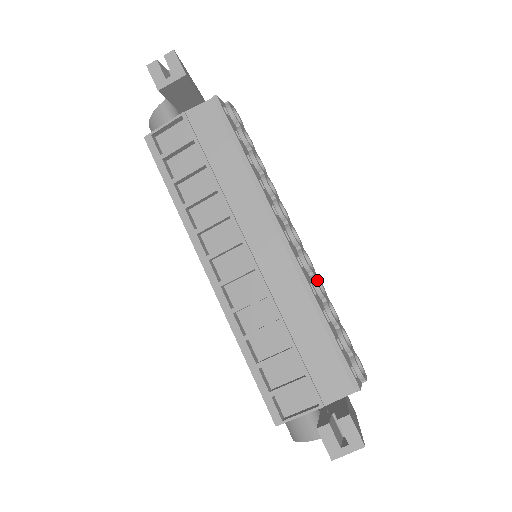
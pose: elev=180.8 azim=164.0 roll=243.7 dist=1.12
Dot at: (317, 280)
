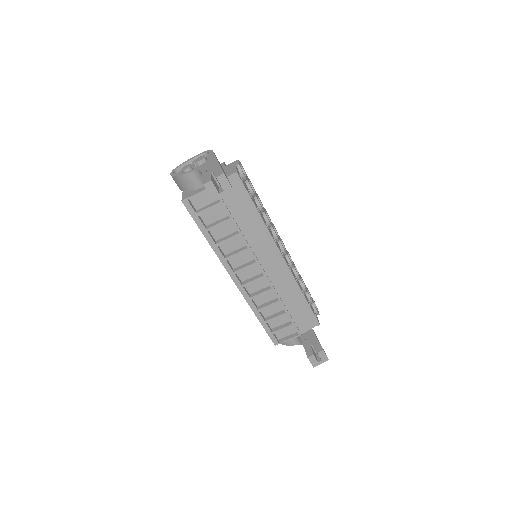
Dot at: occluded
